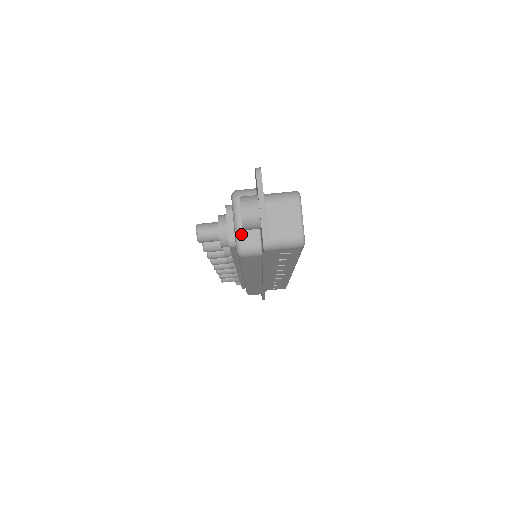
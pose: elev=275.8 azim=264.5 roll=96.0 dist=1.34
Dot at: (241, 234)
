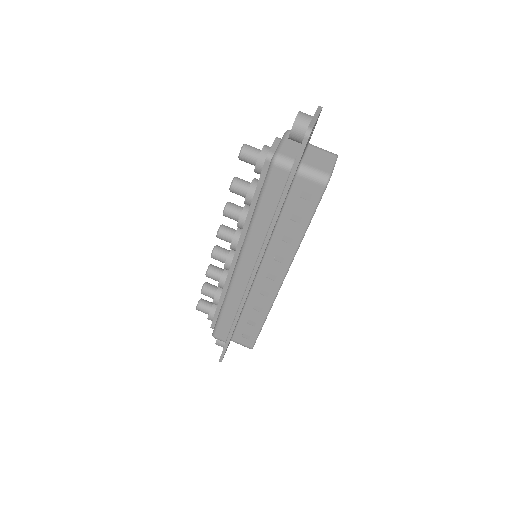
Dot at: (283, 148)
